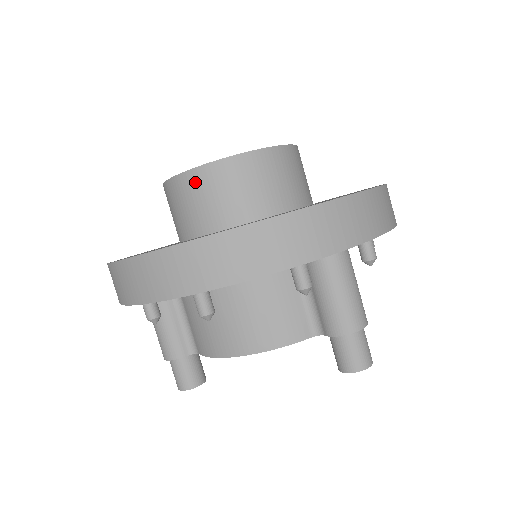
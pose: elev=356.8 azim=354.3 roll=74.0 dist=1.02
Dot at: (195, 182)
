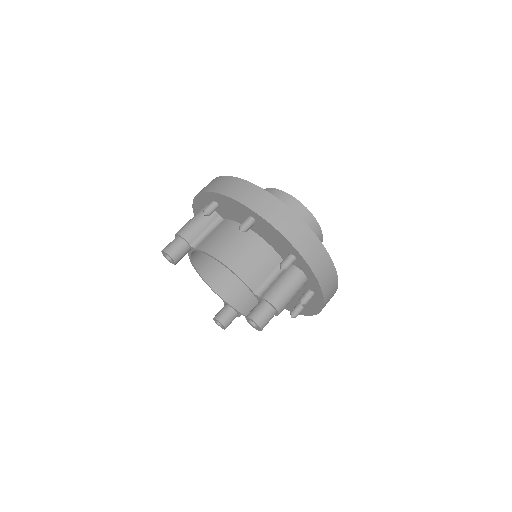
Dot at: (286, 199)
